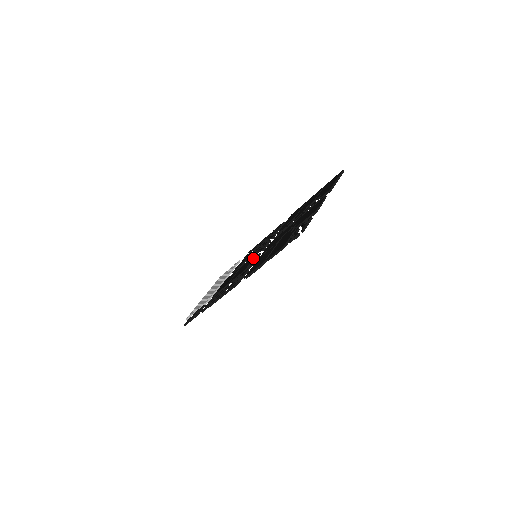
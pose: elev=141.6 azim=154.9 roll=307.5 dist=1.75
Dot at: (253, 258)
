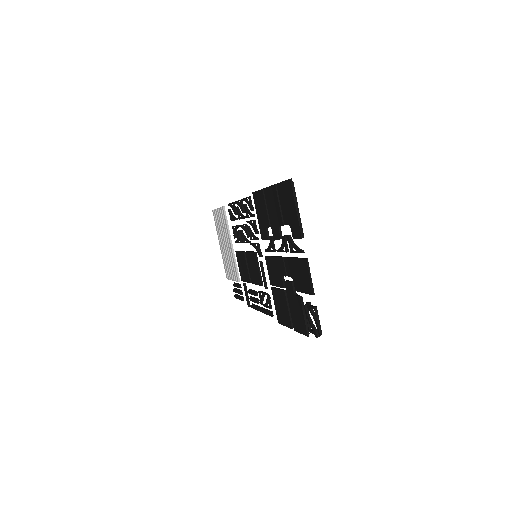
Dot at: (257, 265)
